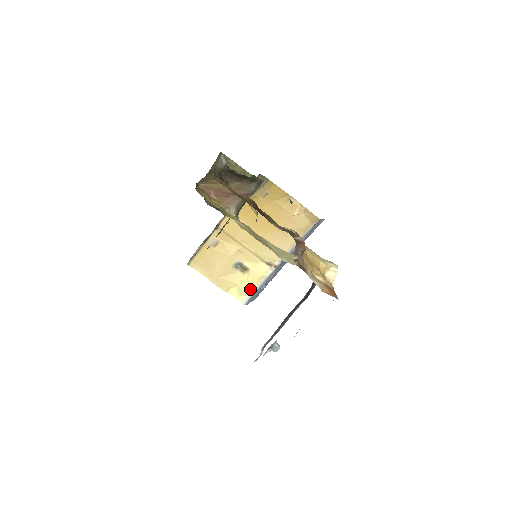
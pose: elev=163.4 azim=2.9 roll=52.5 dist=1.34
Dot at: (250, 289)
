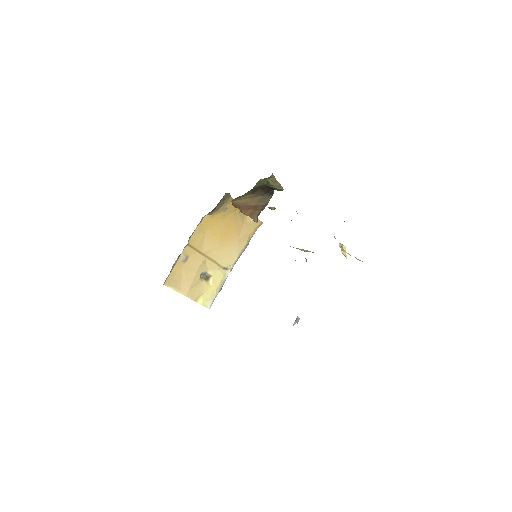
Dot at: (213, 294)
